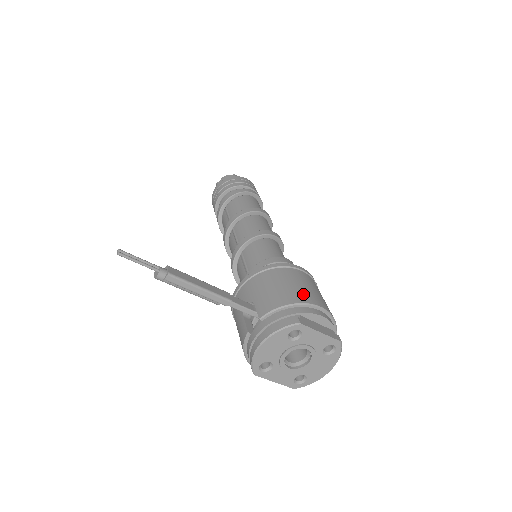
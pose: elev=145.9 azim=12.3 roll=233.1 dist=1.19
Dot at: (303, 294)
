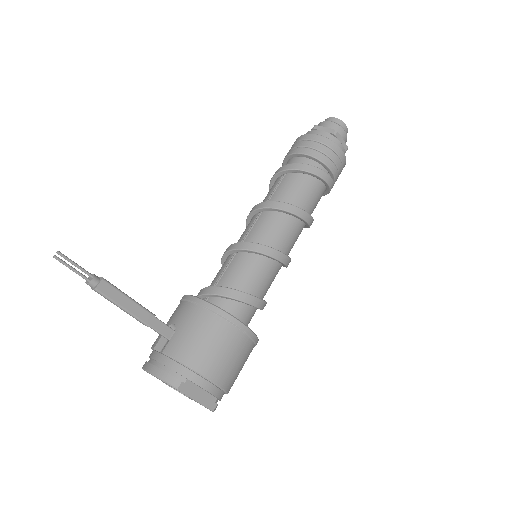
Dot at: (210, 363)
